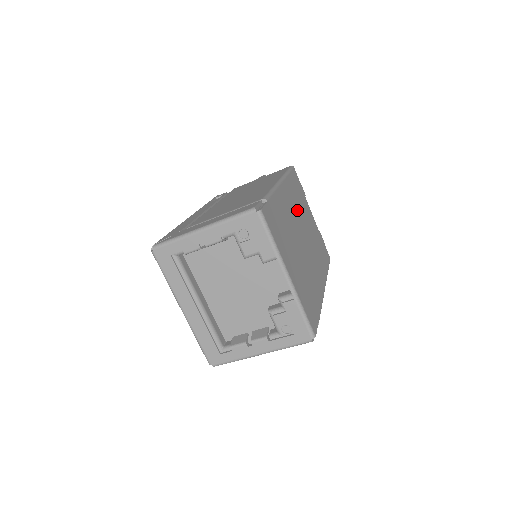
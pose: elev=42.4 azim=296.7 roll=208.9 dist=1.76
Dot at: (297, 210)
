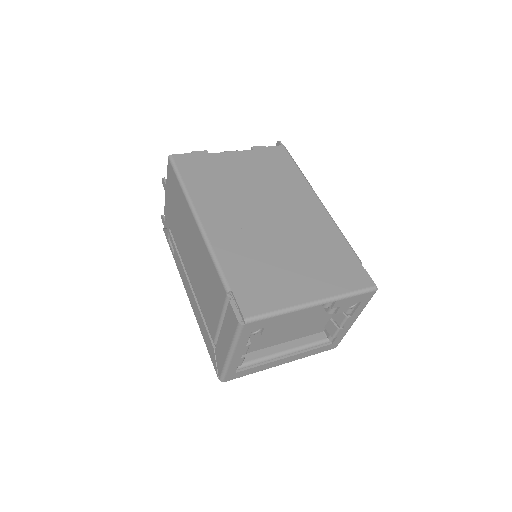
Dot at: (231, 201)
